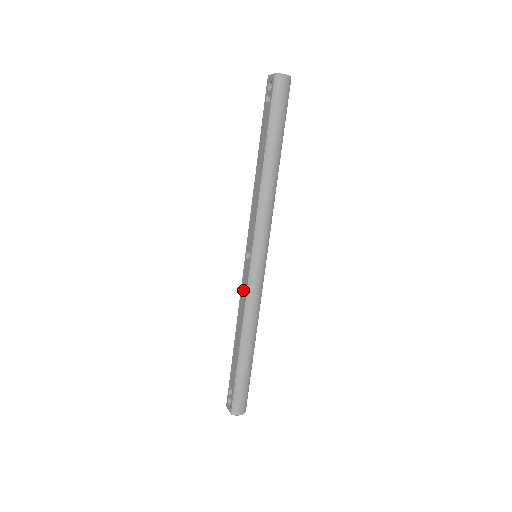
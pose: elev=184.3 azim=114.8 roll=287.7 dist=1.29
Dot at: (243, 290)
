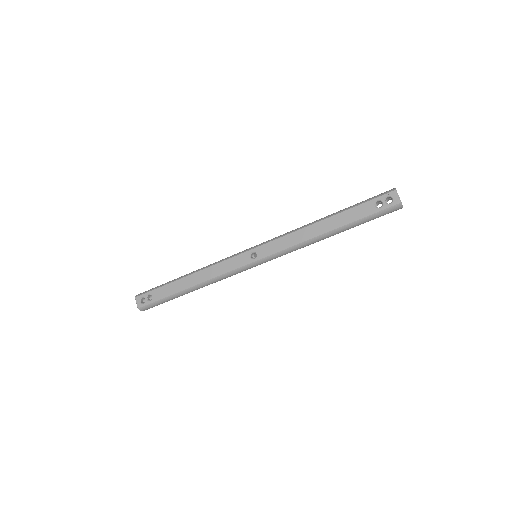
Dot at: (226, 265)
